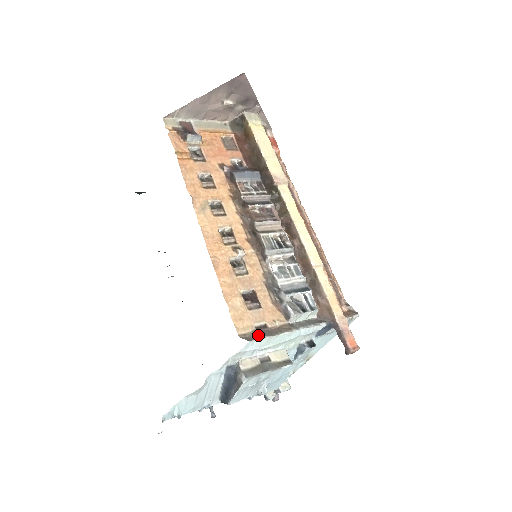
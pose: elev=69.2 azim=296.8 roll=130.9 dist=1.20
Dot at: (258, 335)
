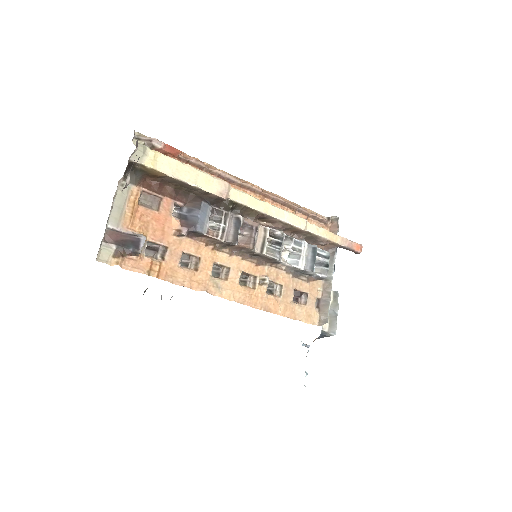
Dot at: (325, 312)
